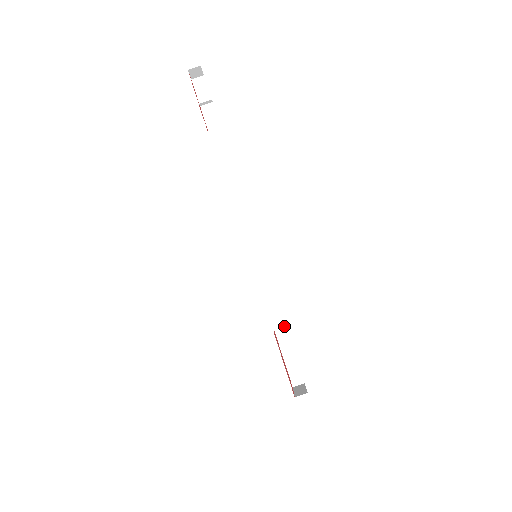
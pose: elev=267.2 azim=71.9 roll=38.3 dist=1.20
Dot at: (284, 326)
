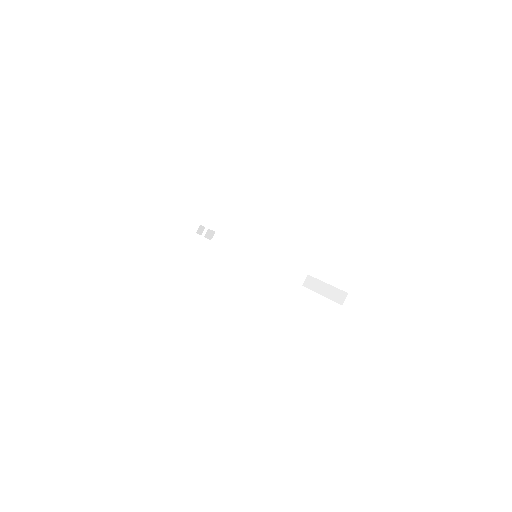
Dot at: (308, 276)
